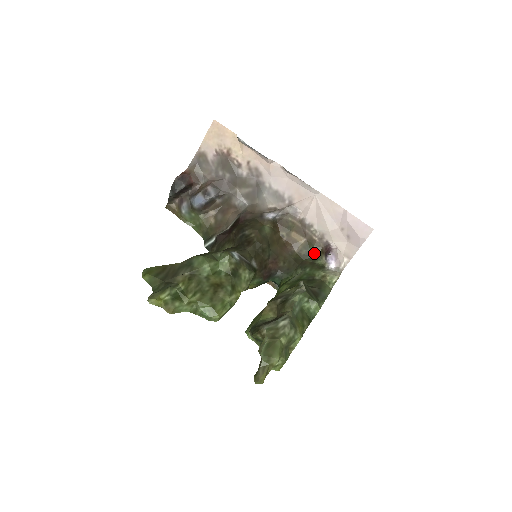
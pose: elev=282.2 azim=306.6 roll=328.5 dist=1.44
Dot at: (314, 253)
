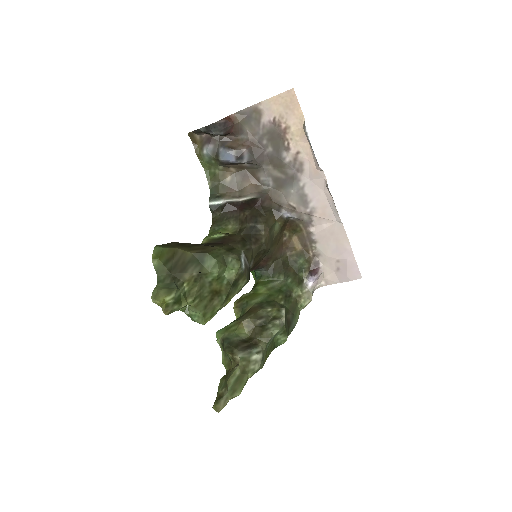
Dot at: (302, 264)
